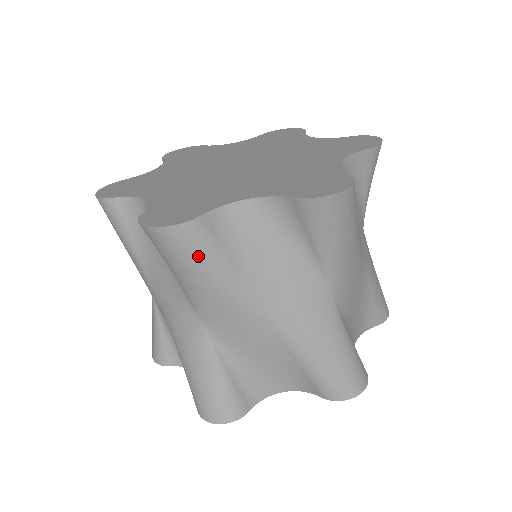
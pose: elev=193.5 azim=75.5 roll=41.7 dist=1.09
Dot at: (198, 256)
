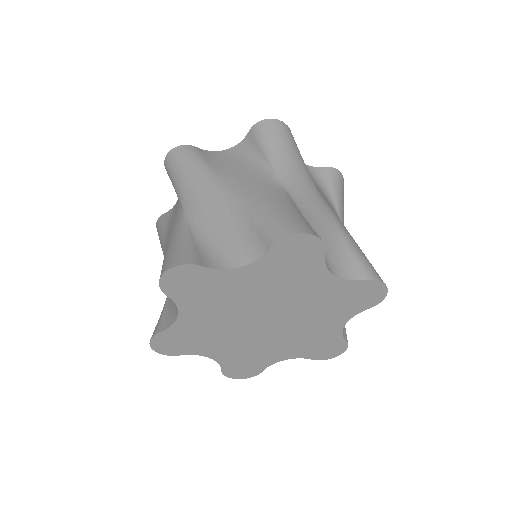
Dot at: (188, 159)
